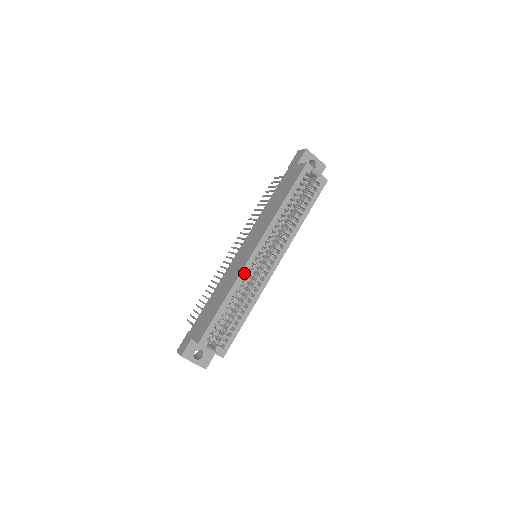
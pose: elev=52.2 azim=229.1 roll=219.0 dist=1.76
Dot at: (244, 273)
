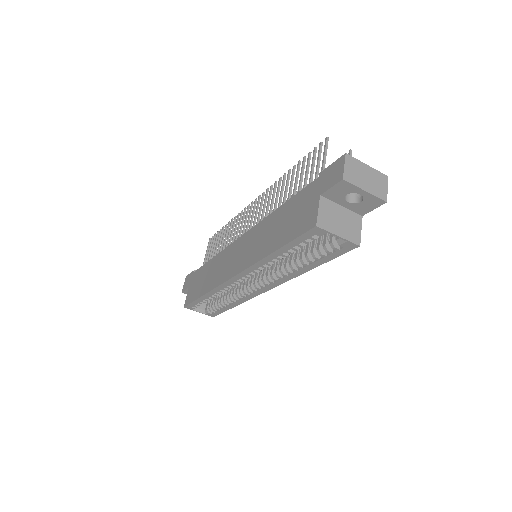
Dot at: (223, 287)
